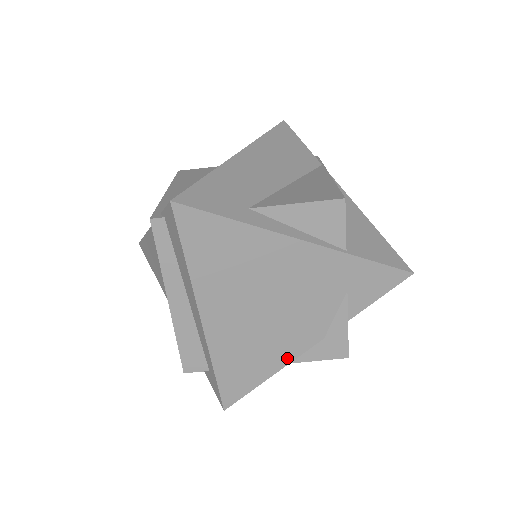
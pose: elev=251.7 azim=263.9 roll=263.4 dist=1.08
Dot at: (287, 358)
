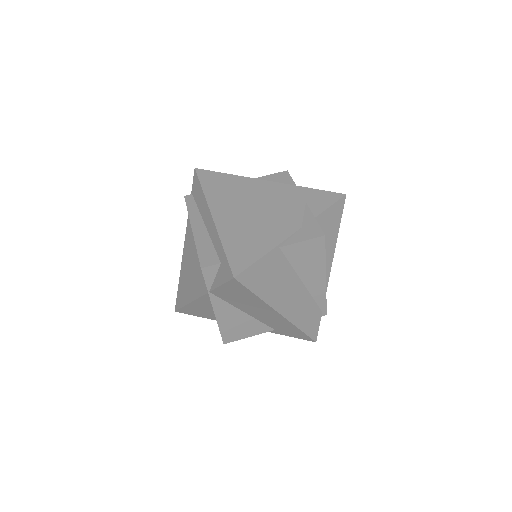
Dot at: (278, 240)
